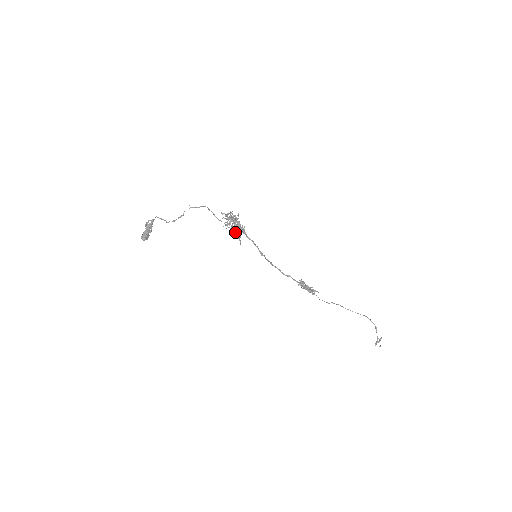
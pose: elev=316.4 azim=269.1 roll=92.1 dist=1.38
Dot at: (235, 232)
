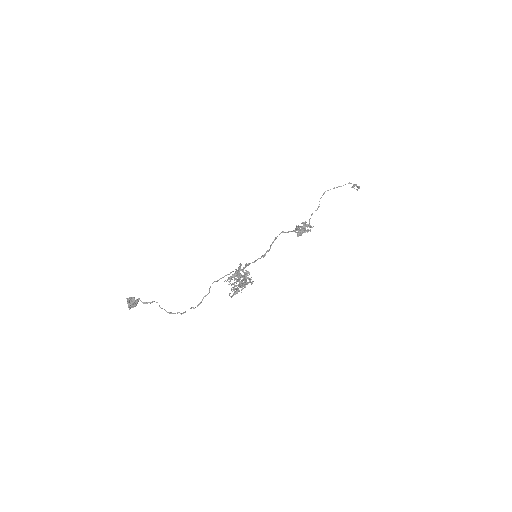
Dot at: (238, 273)
